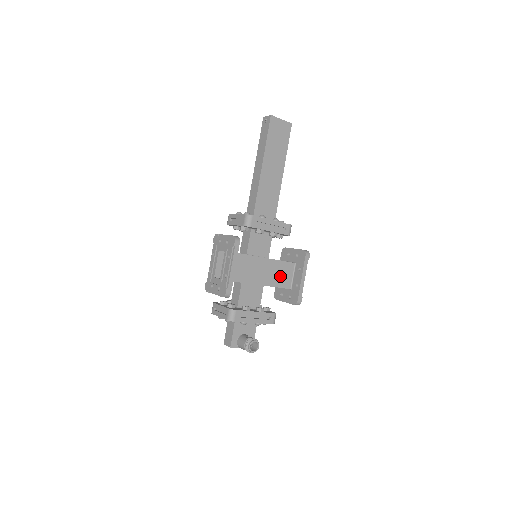
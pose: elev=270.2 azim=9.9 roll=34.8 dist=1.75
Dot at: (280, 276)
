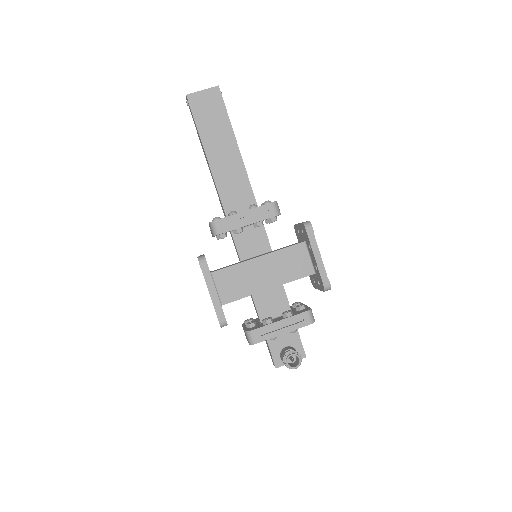
Dot at: (291, 266)
